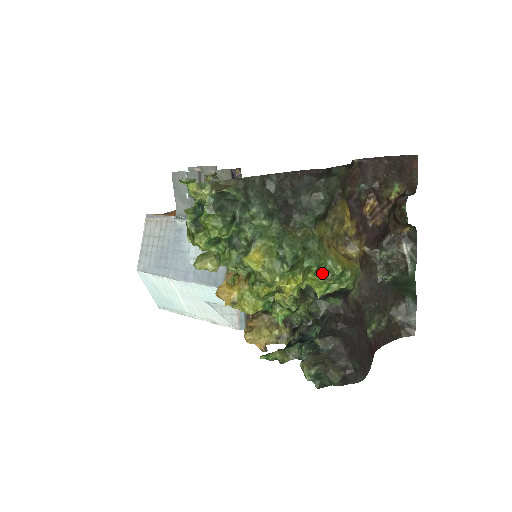
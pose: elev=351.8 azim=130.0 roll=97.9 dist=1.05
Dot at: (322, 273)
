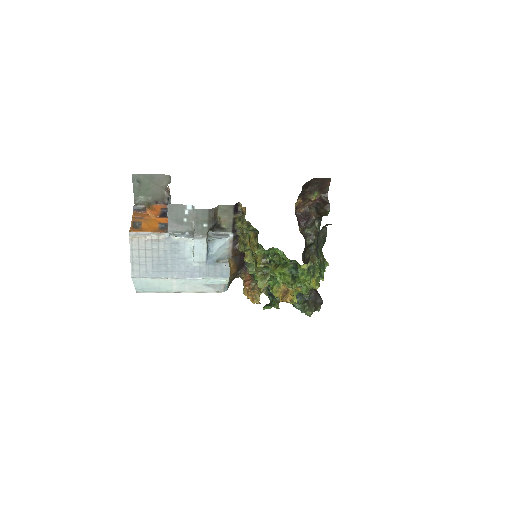
Dot at: occluded
